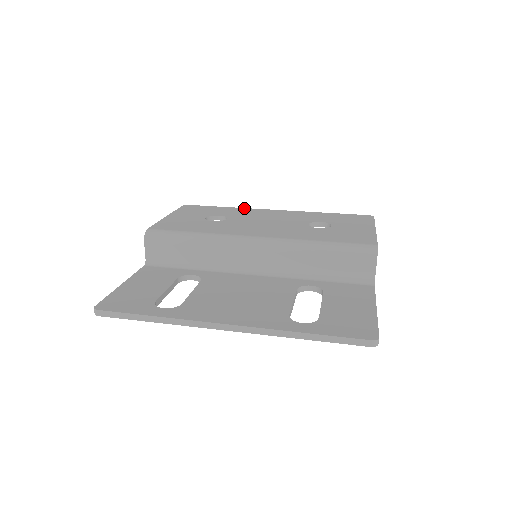
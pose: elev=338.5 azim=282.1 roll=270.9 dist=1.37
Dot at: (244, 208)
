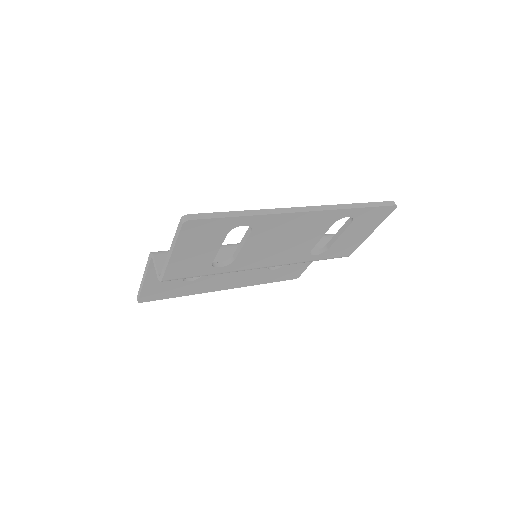
Dot at: occluded
